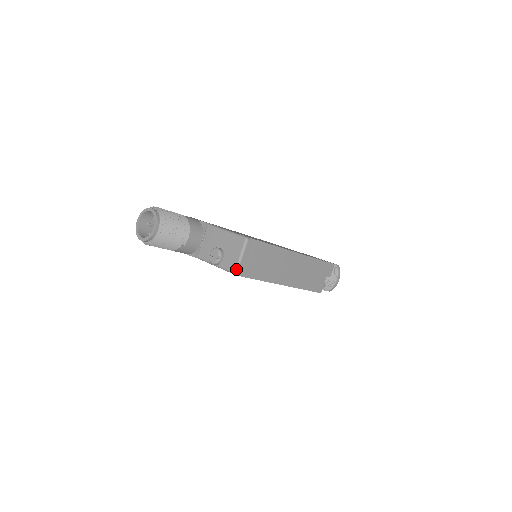
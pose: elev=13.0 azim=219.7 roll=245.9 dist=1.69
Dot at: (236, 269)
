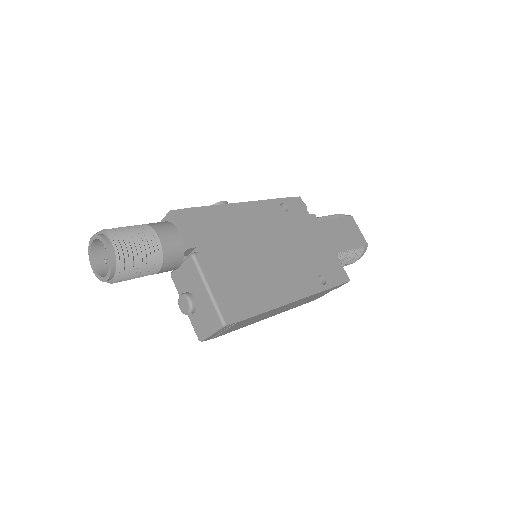
Dot at: (202, 339)
